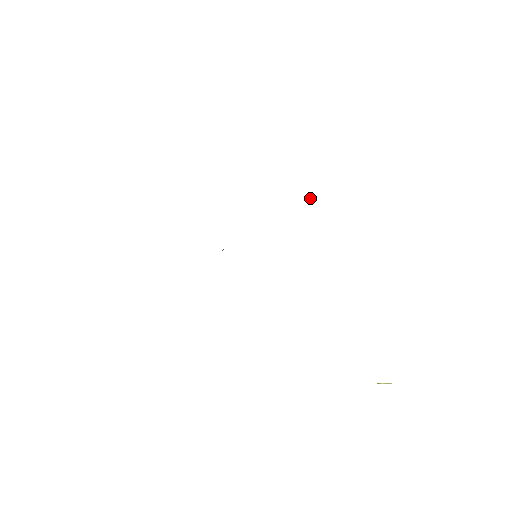
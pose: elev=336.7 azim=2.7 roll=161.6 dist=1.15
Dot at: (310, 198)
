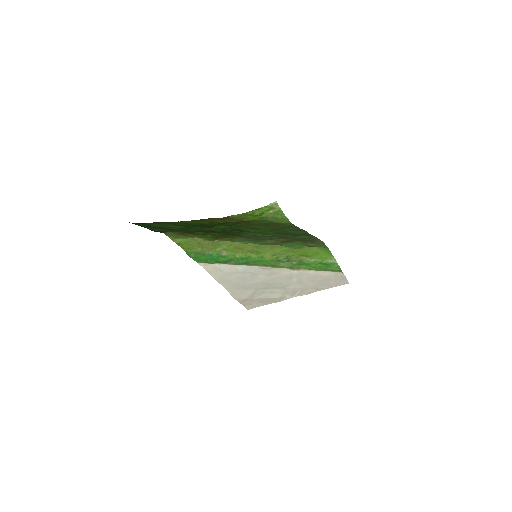
Dot at: (318, 262)
